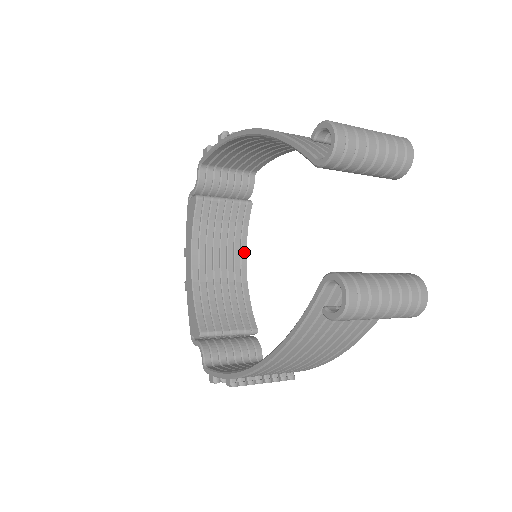
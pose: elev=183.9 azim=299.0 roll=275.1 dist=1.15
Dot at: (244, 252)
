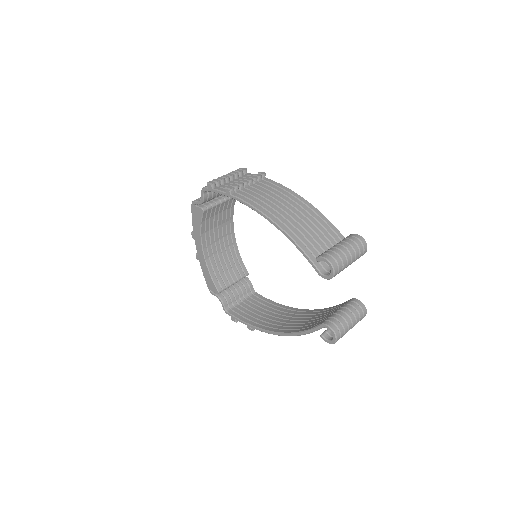
Dot at: (232, 224)
